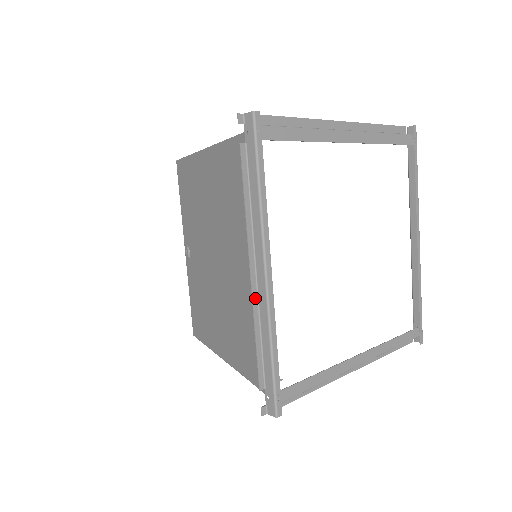
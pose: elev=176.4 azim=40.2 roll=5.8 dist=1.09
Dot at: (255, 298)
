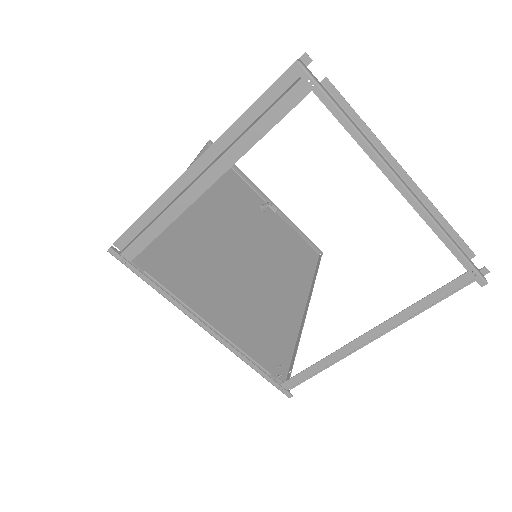
Dot at: occluded
